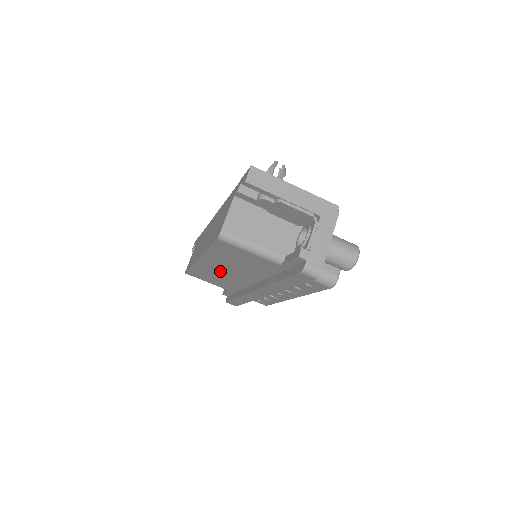
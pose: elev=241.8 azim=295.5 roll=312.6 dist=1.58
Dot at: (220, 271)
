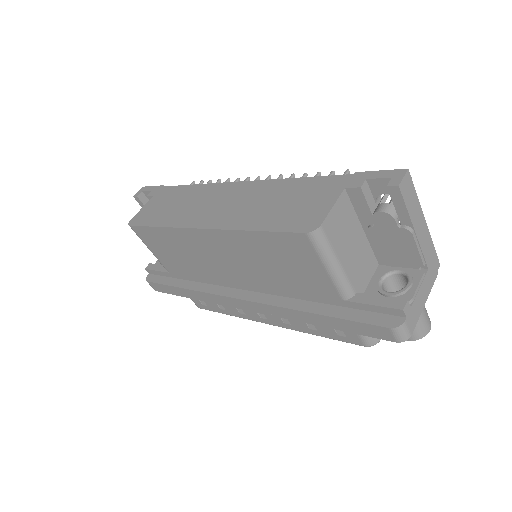
Dot at: (209, 254)
